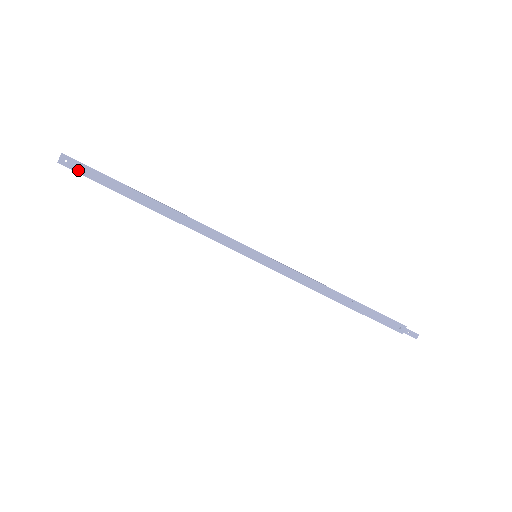
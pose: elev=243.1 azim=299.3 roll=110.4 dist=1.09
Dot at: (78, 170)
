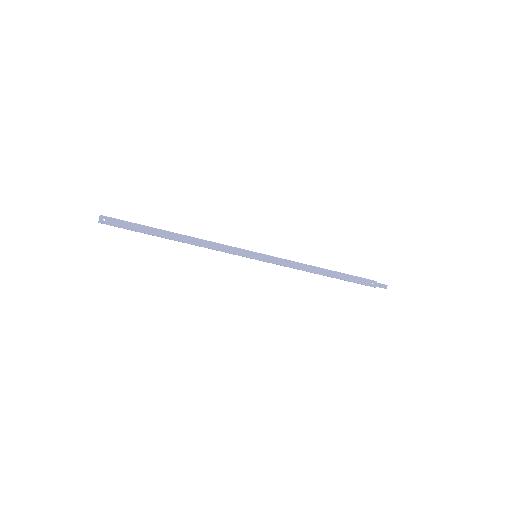
Dot at: (114, 224)
